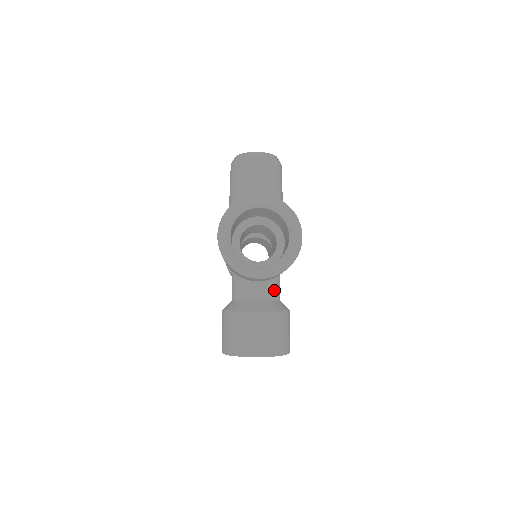
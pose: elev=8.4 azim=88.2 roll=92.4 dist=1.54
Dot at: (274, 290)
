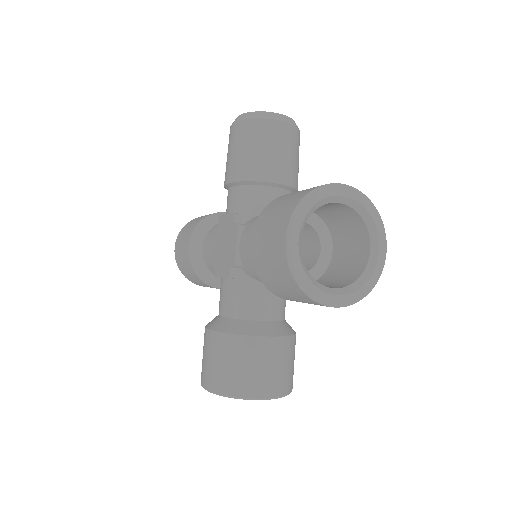
Dot at: (284, 306)
